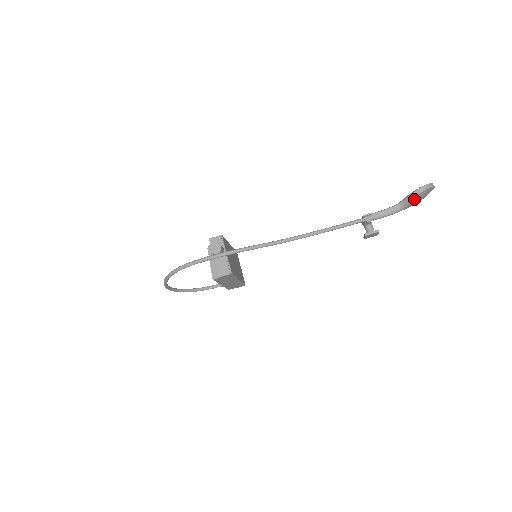
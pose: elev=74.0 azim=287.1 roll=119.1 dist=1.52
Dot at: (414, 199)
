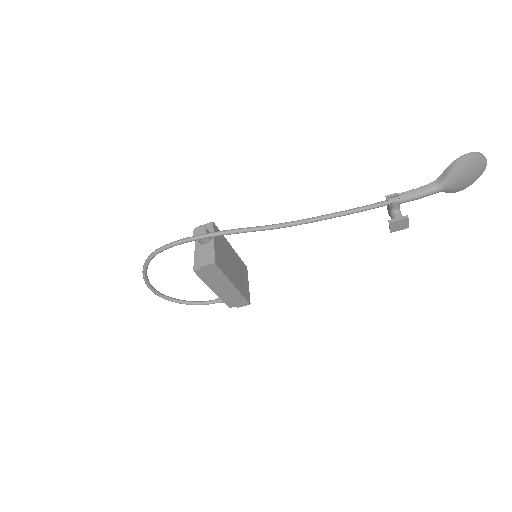
Dot at: (455, 171)
